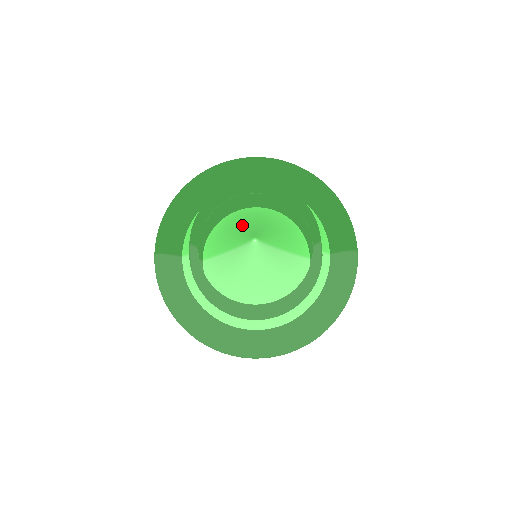
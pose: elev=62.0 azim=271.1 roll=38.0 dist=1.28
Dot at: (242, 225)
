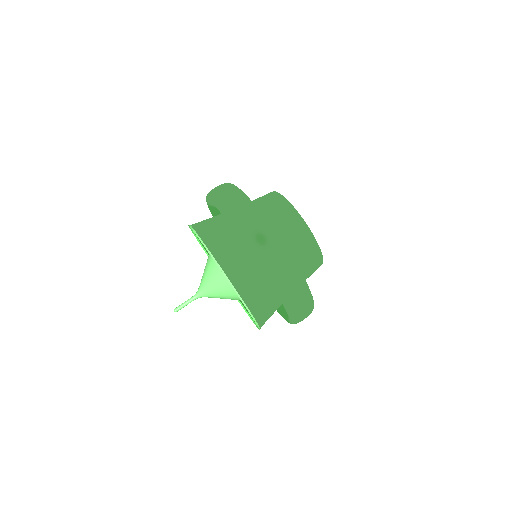
Dot at: occluded
